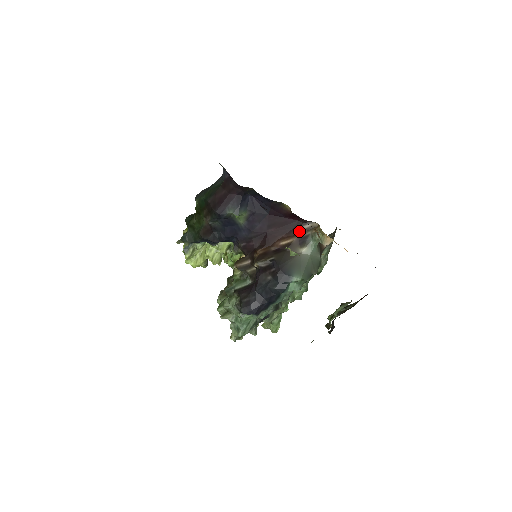
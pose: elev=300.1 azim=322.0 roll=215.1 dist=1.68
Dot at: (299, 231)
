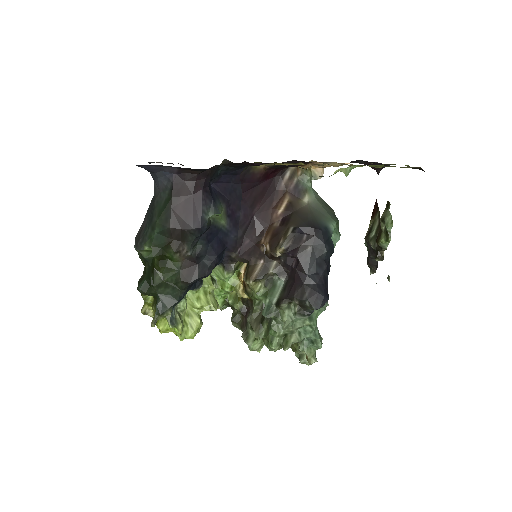
Dot at: (284, 186)
